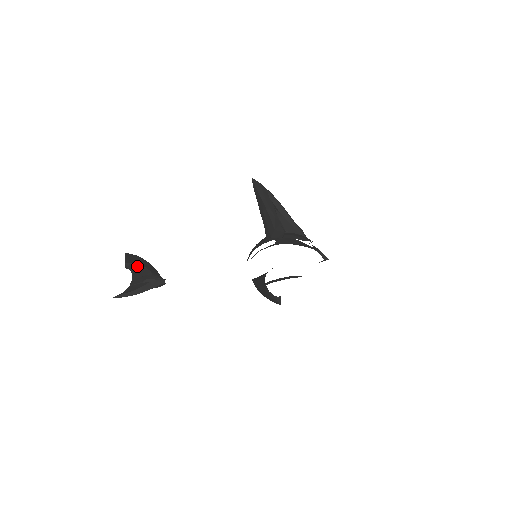
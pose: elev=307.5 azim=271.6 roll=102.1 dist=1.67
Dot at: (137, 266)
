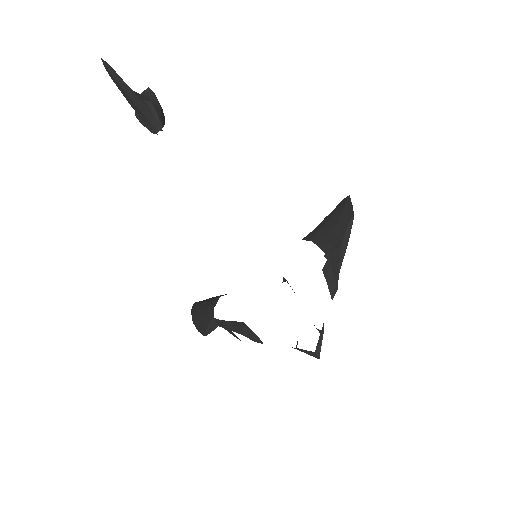
Dot at: (155, 100)
